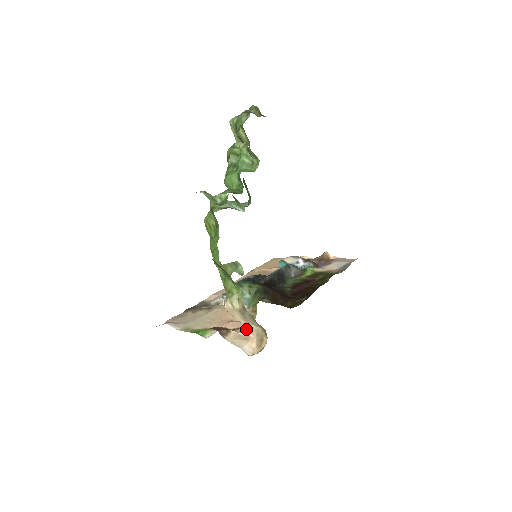
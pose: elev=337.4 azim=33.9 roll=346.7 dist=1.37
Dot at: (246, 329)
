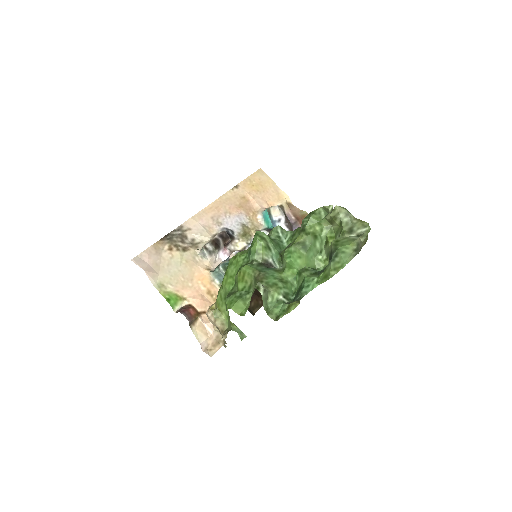
Dot at: (211, 324)
